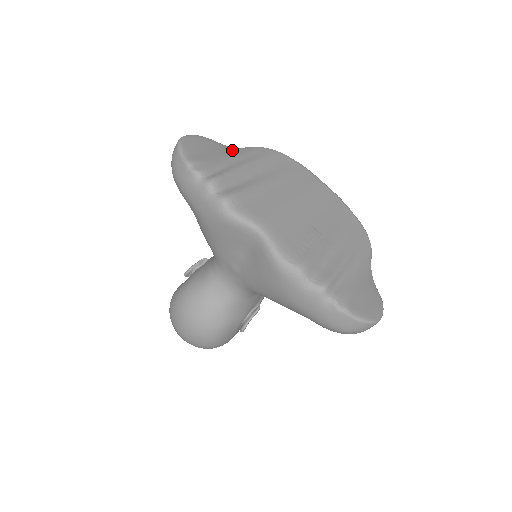
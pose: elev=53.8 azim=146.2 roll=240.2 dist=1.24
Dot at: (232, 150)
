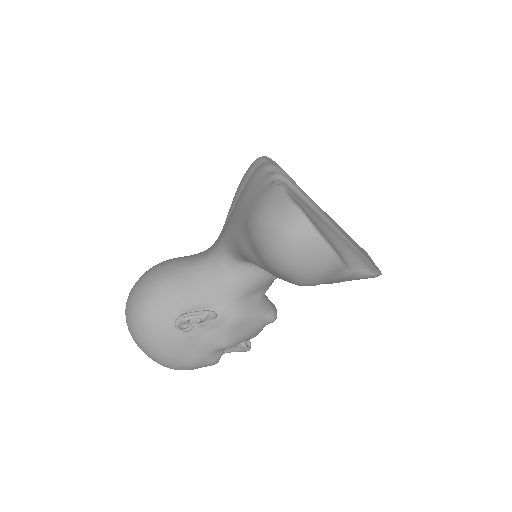
Dot at: occluded
